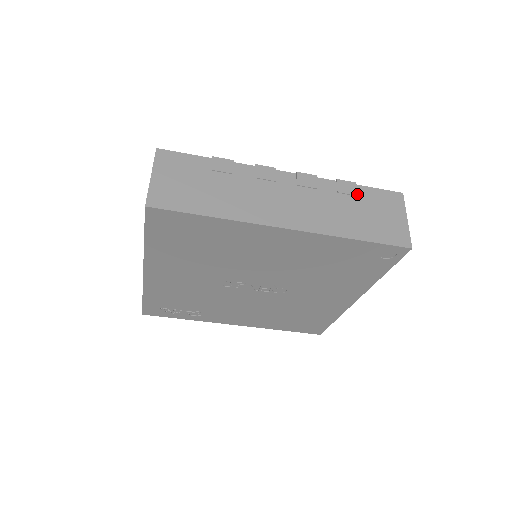
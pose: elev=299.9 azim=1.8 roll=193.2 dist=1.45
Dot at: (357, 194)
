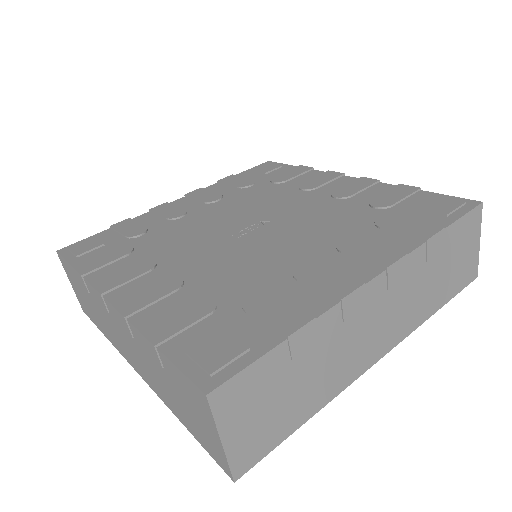
Dot at: (443, 245)
